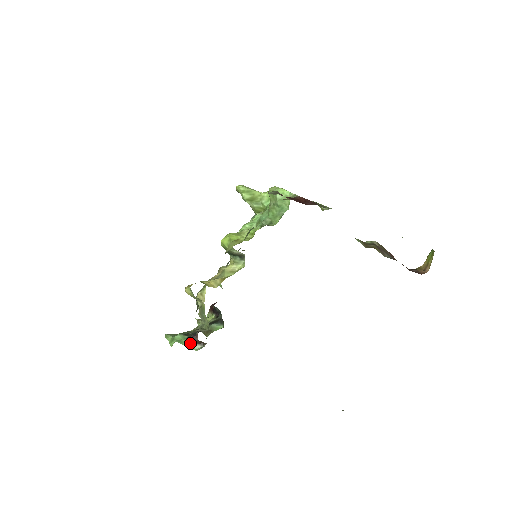
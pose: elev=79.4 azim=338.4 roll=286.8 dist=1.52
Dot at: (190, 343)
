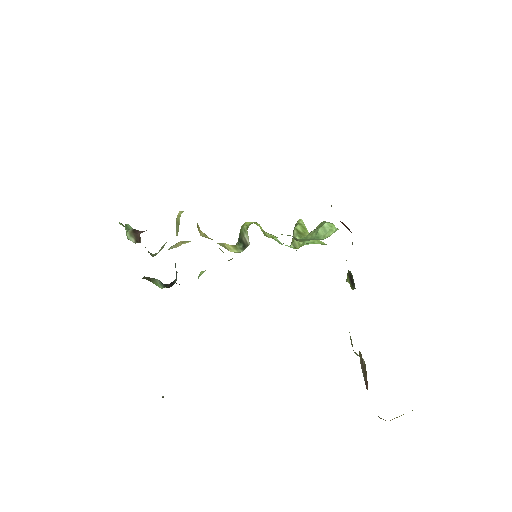
Dot at: (131, 231)
